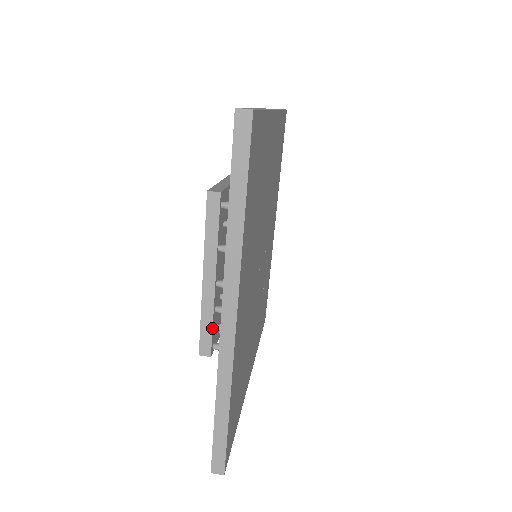
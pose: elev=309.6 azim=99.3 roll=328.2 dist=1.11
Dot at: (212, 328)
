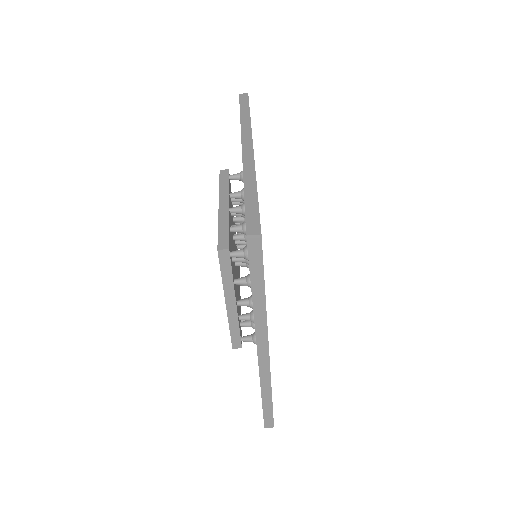
Dot at: (239, 332)
